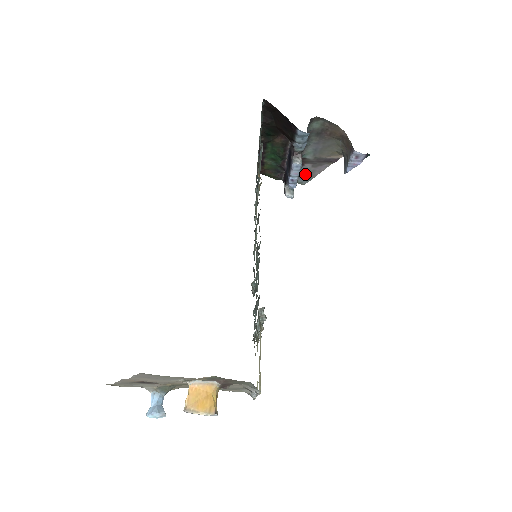
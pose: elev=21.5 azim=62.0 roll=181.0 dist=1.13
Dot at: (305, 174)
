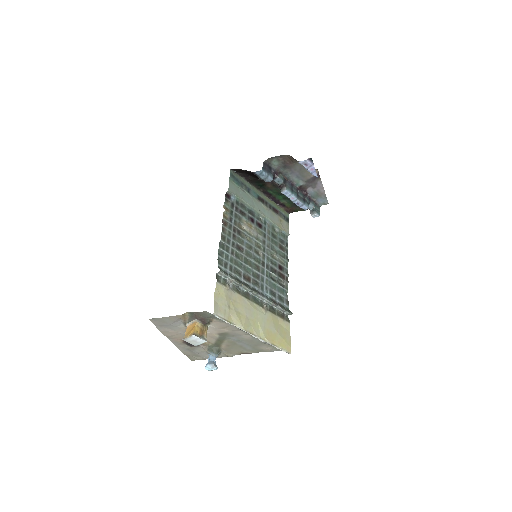
Dot at: (317, 196)
